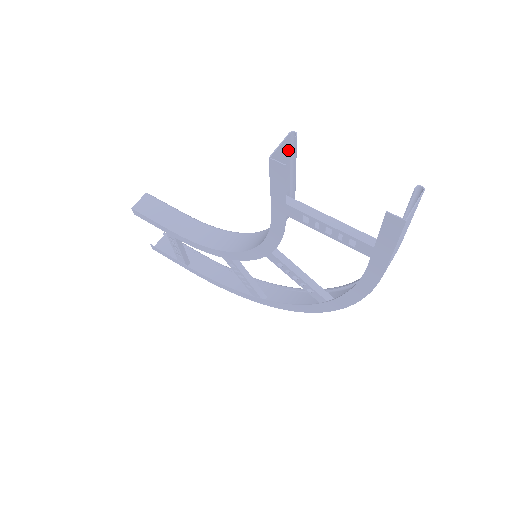
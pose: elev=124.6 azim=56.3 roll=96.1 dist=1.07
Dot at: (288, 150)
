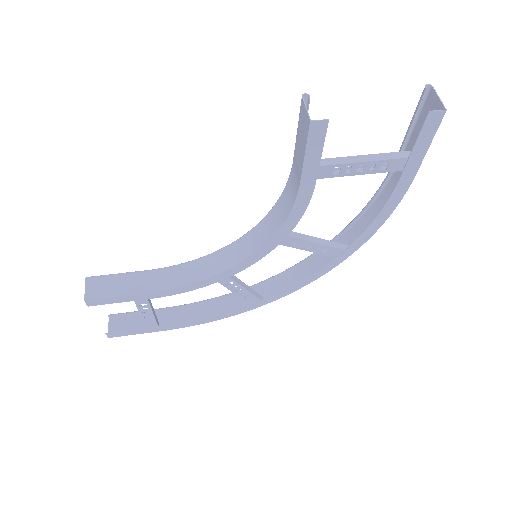
Dot at: (301, 116)
